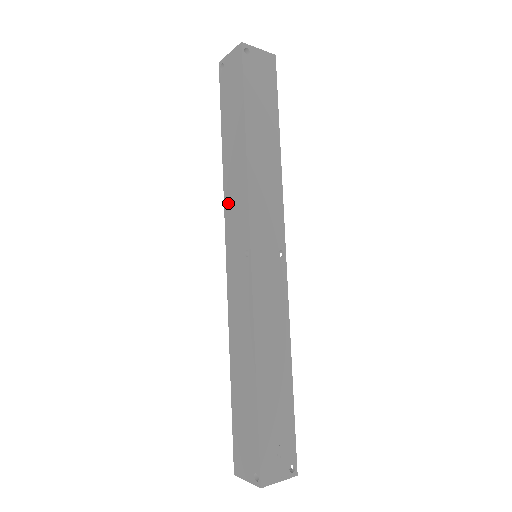
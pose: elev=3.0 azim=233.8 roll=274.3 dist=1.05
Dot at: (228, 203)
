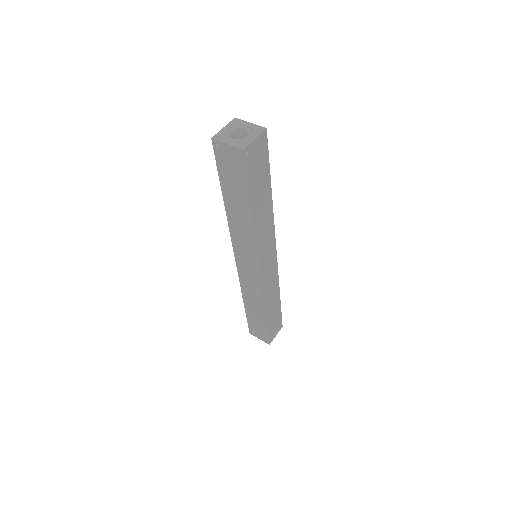
Dot at: (235, 237)
